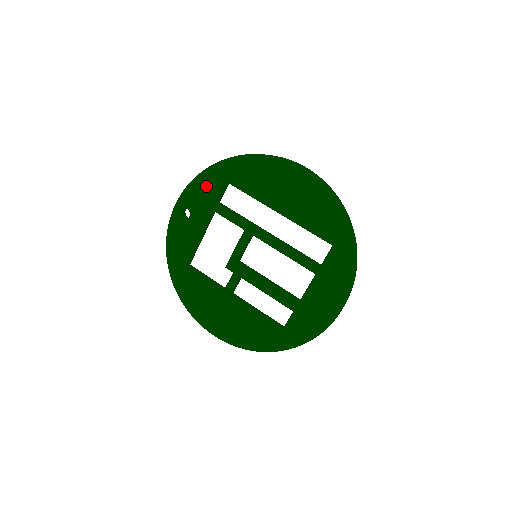
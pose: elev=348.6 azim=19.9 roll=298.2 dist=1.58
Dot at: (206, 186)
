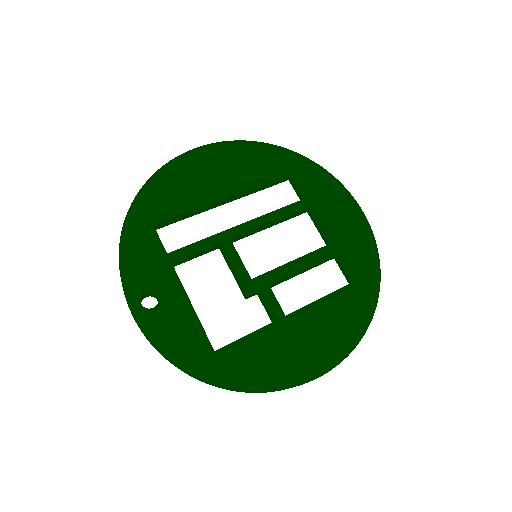
Dot at: (140, 249)
